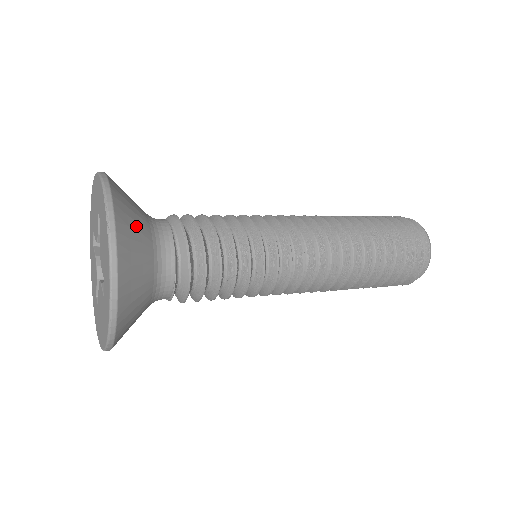
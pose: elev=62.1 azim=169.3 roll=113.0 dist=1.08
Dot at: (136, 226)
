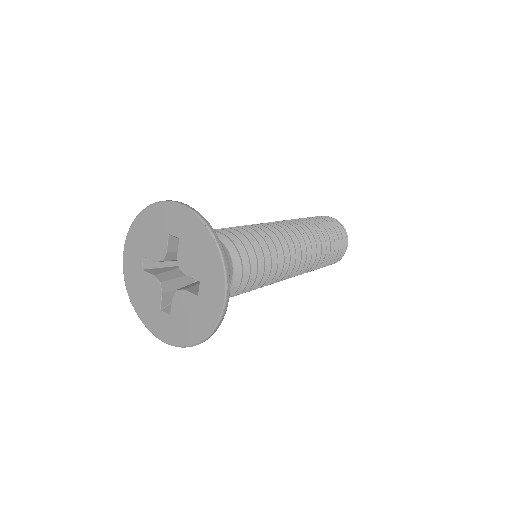
Dot at: occluded
